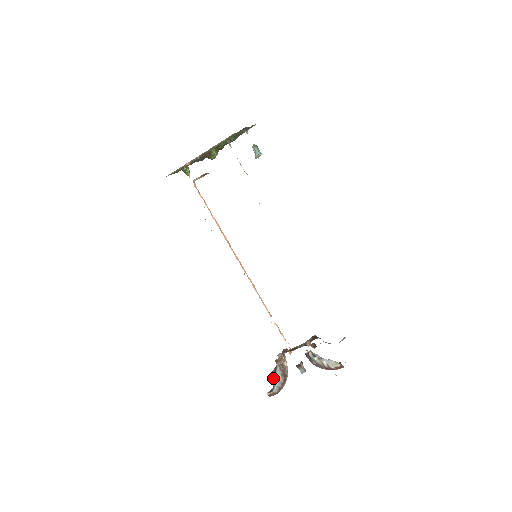
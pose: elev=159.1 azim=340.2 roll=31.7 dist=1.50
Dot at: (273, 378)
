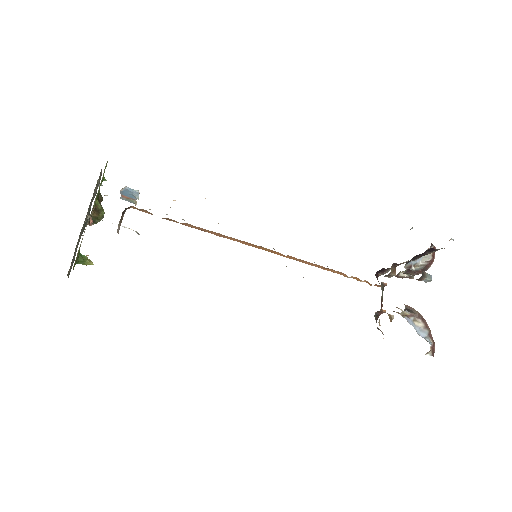
Dot at: occluded
